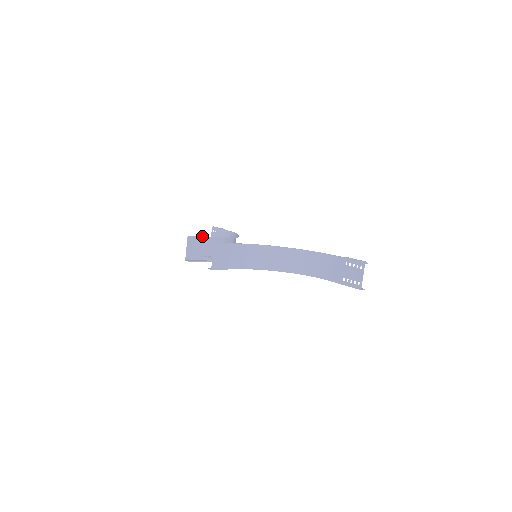
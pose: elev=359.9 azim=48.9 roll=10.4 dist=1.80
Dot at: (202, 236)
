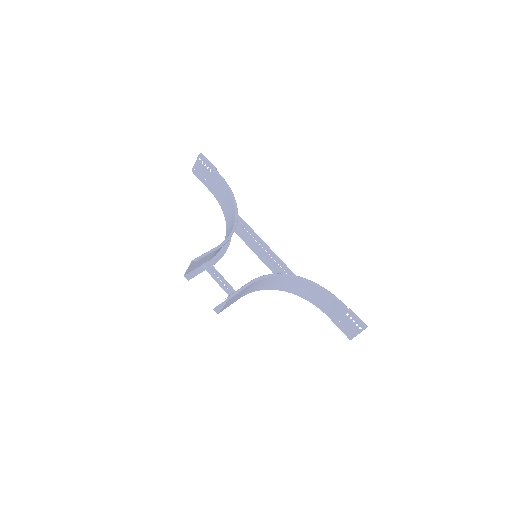
Dot at: (207, 253)
